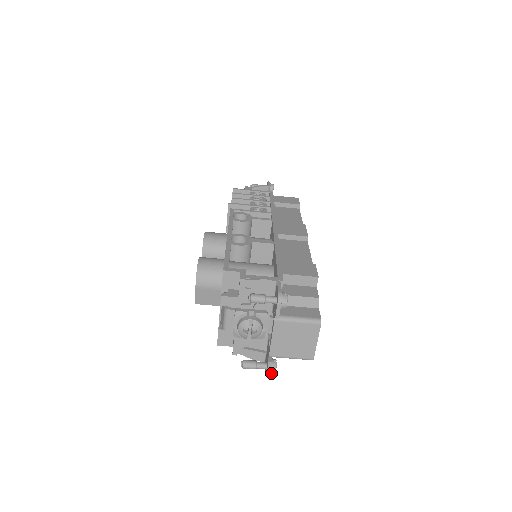
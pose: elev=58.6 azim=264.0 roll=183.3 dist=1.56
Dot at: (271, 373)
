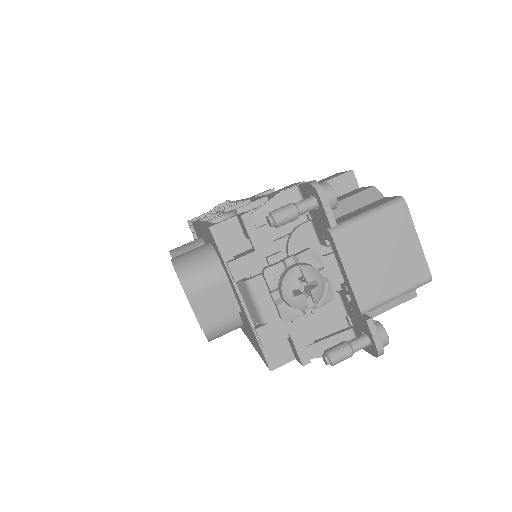
Dot at: (382, 344)
